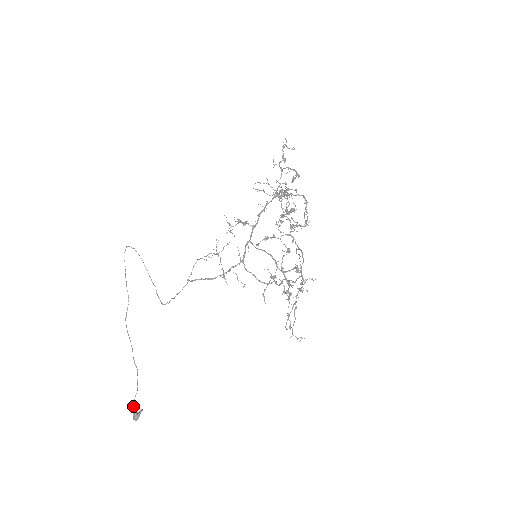
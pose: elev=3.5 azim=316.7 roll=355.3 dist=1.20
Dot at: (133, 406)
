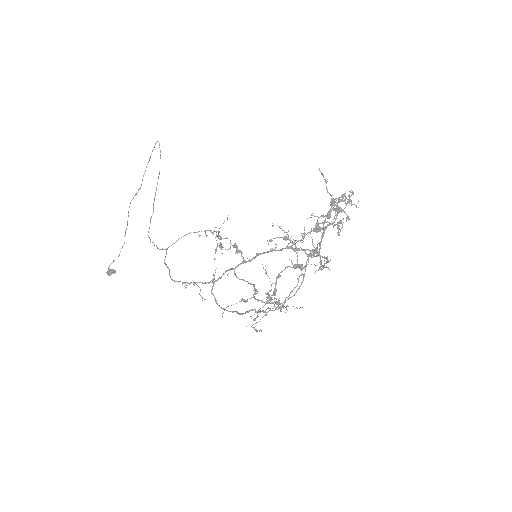
Dot at: (111, 263)
